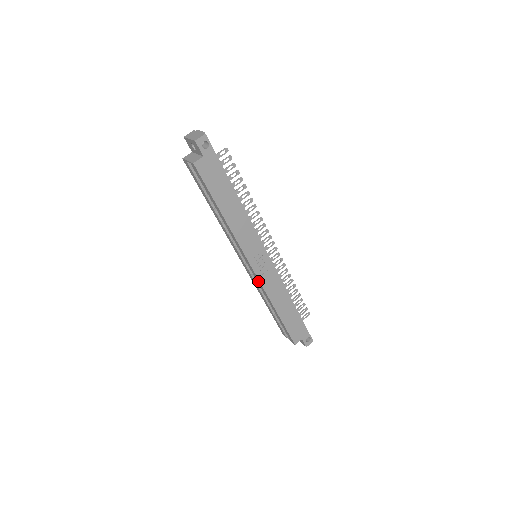
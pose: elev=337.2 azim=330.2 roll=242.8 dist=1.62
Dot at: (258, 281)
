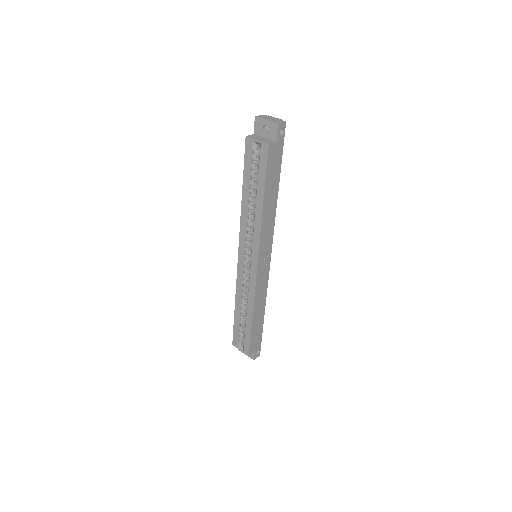
Dot at: (253, 281)
